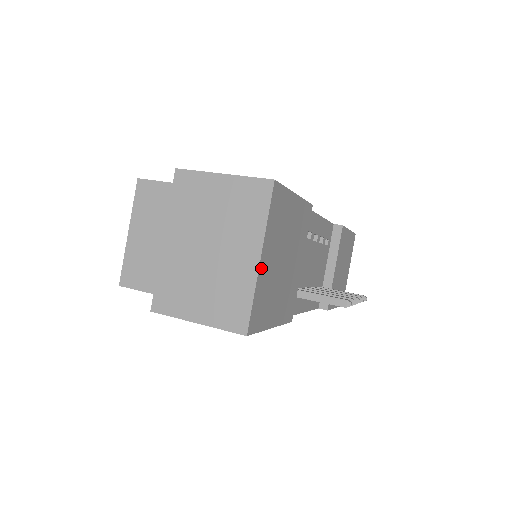
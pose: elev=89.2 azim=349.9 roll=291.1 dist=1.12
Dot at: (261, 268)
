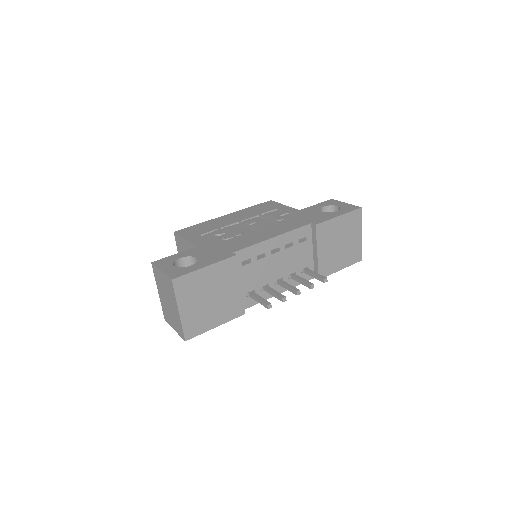
Dot at: (182, 314)
